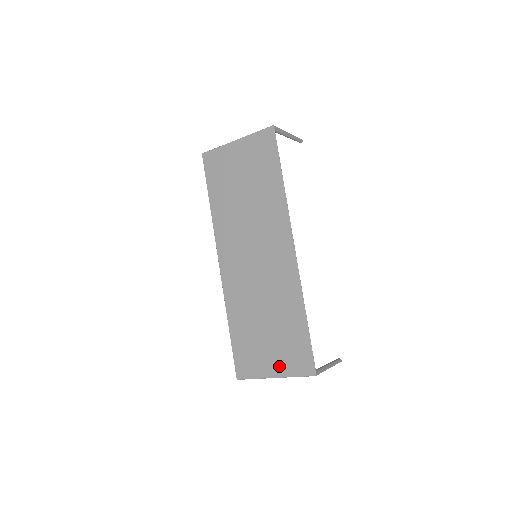
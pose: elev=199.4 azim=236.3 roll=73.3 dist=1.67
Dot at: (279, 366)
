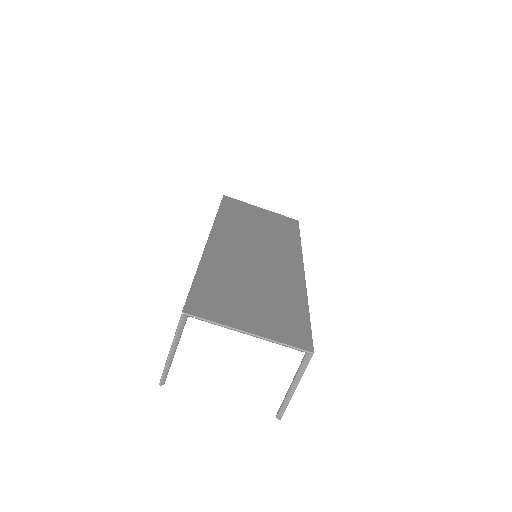
Dot at: (261, 326)
